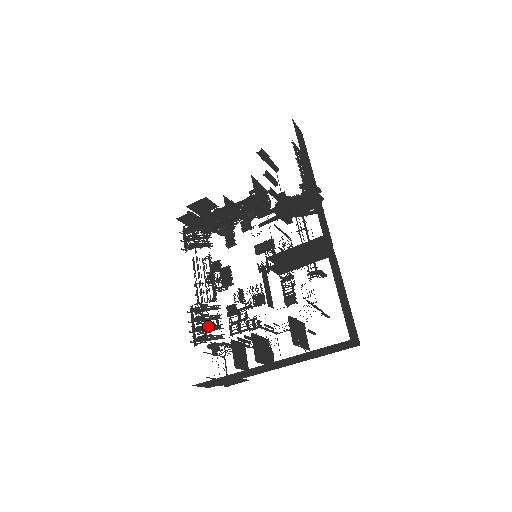
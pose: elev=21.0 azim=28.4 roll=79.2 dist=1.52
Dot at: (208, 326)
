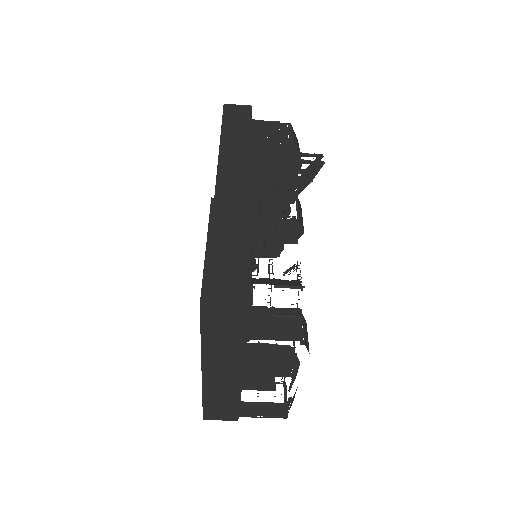
Dot at: occluded
